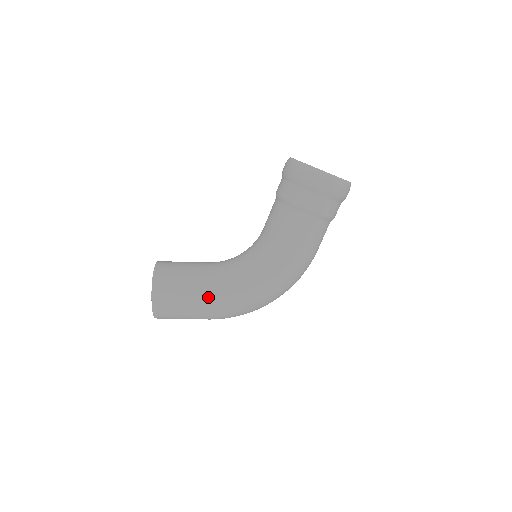
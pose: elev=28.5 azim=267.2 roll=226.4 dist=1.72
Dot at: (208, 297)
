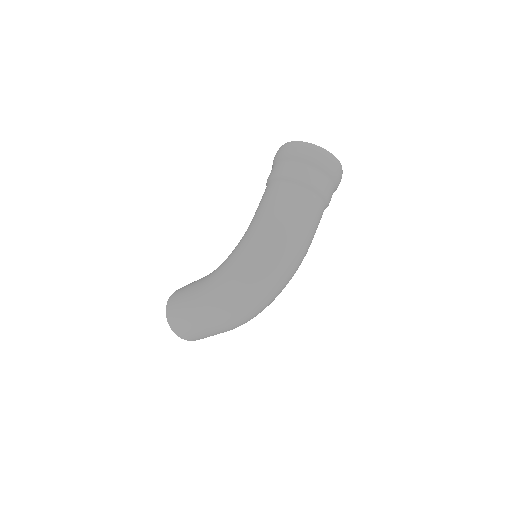
Dot at: (197, 287)
